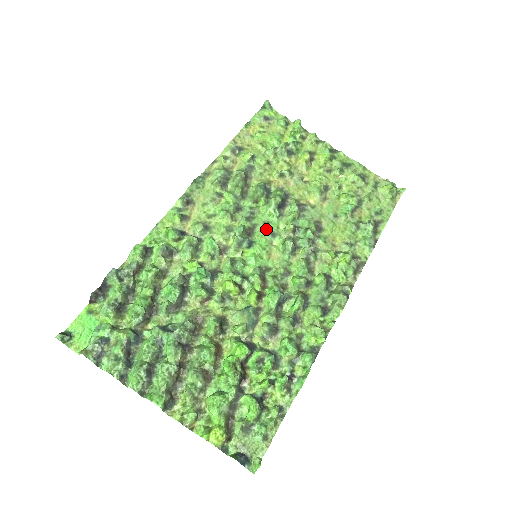
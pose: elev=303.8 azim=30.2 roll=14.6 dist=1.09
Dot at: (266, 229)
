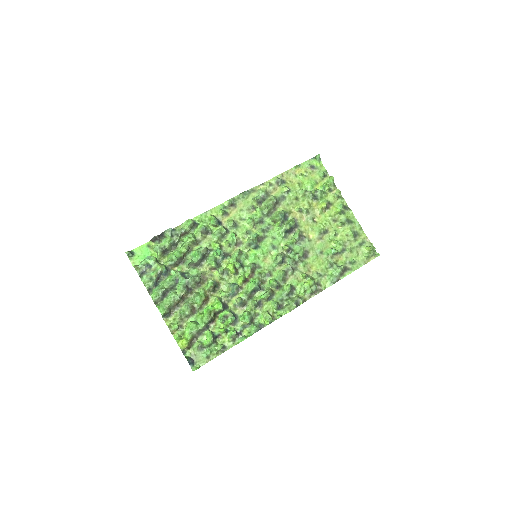
Dot at: (271, 242)
